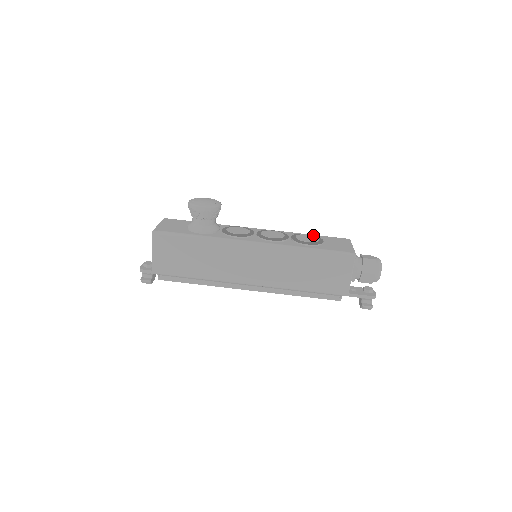
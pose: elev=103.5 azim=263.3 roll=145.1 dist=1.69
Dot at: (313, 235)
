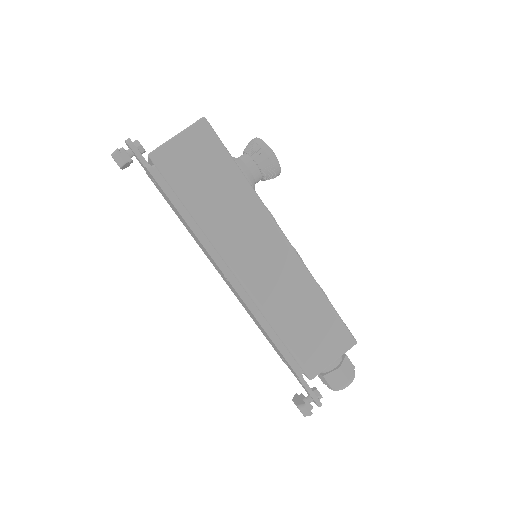
Dot at: occluded
